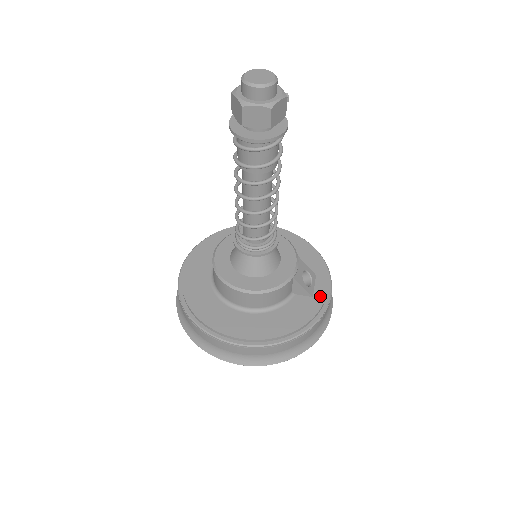
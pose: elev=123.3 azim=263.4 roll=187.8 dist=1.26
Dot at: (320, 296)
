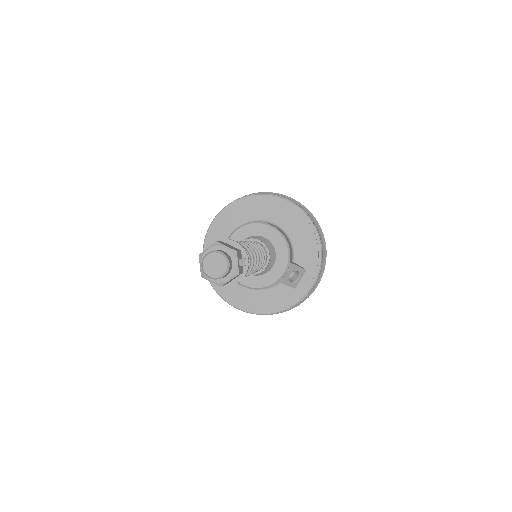
Dot at: (301, 290)
